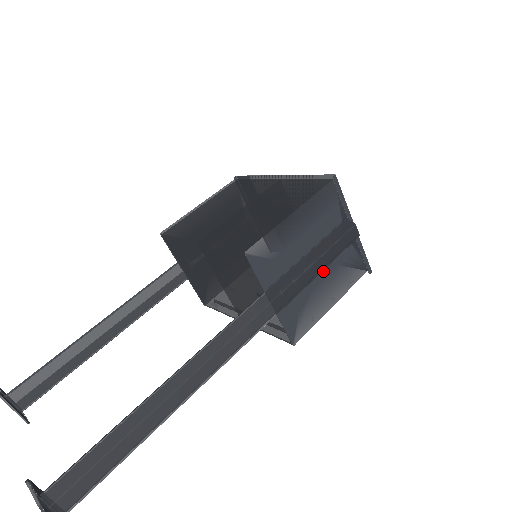
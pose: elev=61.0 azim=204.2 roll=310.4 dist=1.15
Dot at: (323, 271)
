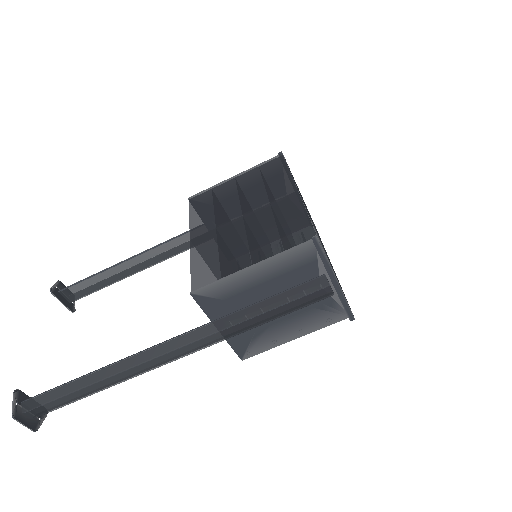
Dot at: occluded
